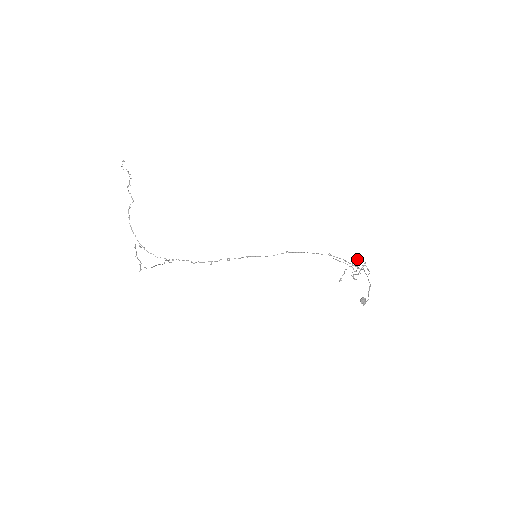
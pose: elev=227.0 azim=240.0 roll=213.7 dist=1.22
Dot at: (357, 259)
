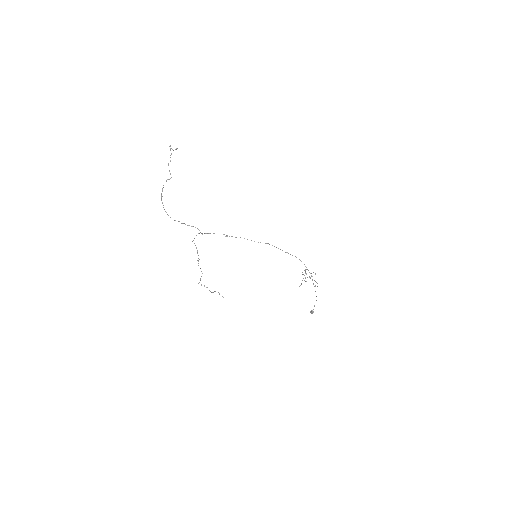
Dot at: (316, 282)
